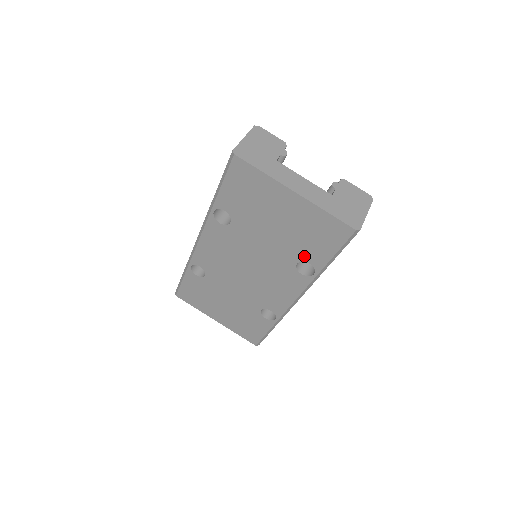
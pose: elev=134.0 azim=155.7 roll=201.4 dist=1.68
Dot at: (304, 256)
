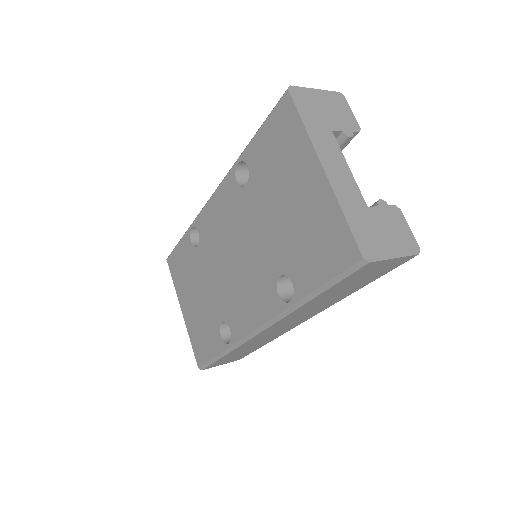
Dot at: (292, 269)
